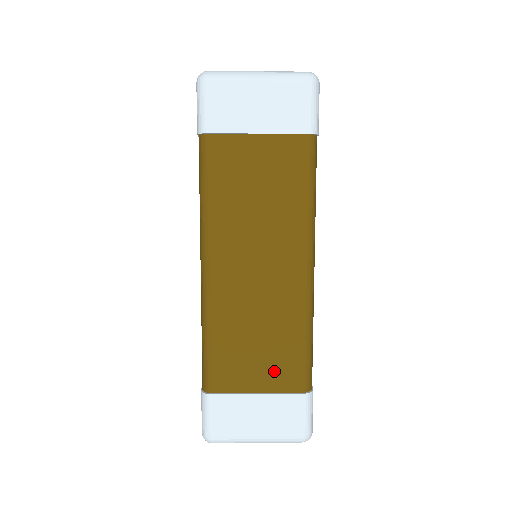
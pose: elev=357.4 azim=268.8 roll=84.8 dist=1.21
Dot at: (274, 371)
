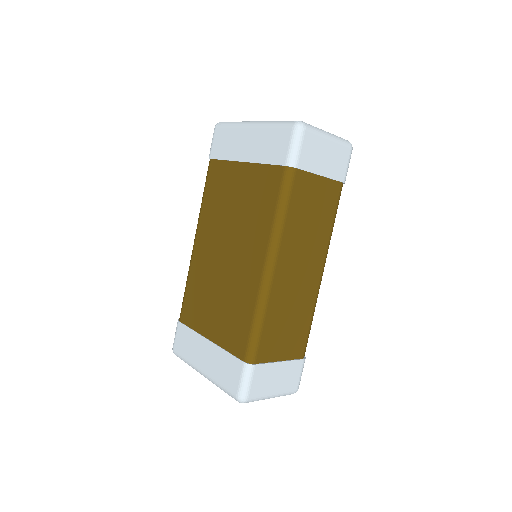
Dot at: (292, 344)
